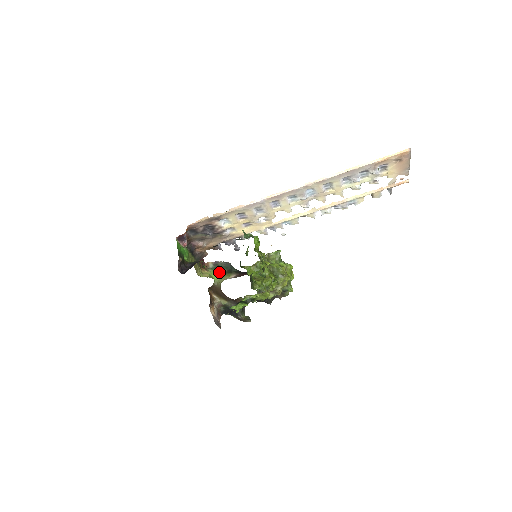
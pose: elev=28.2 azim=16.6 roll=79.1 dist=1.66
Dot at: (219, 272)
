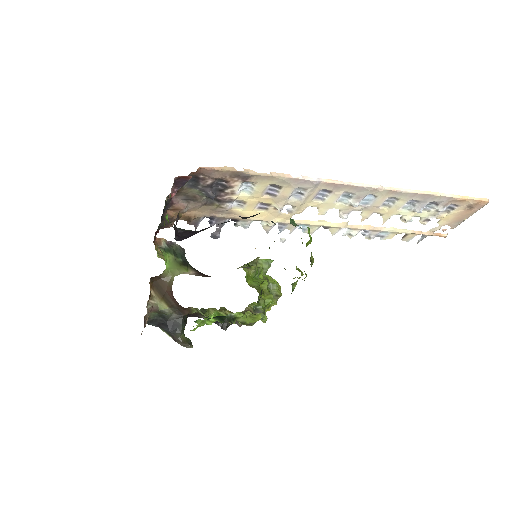
Dot at: (173, 259)
